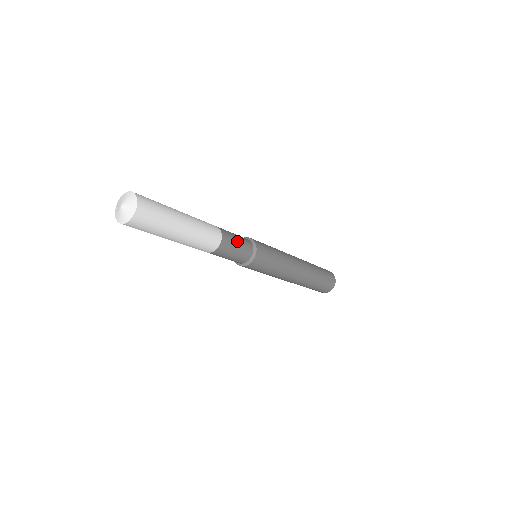
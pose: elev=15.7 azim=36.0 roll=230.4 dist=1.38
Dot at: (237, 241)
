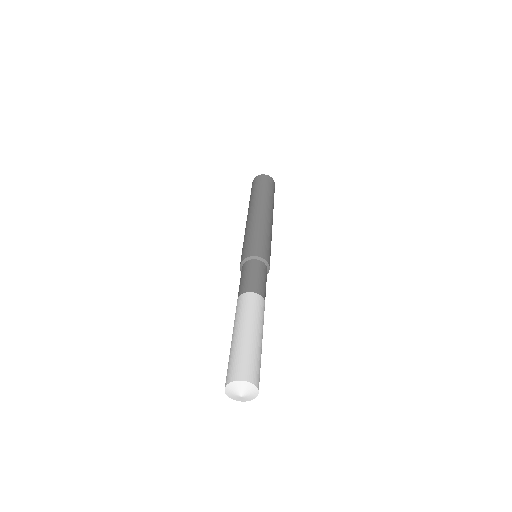
Dot at: (265, 283)
